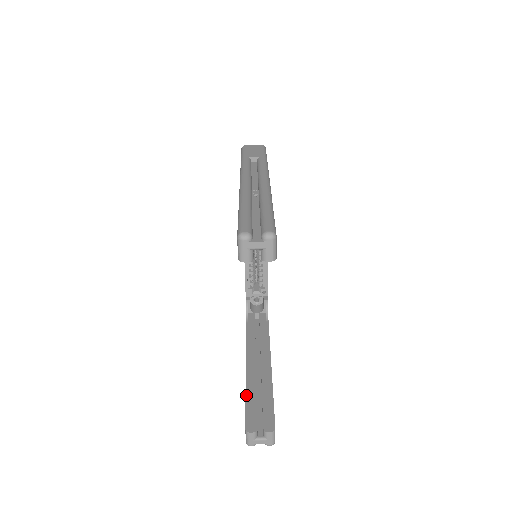
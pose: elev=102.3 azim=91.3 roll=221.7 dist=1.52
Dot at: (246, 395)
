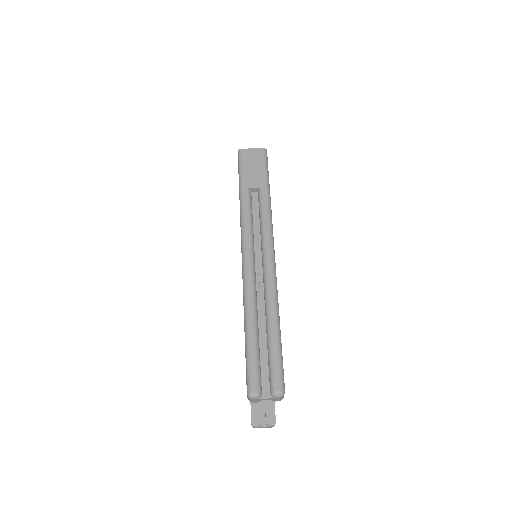
Dot at: occluded
